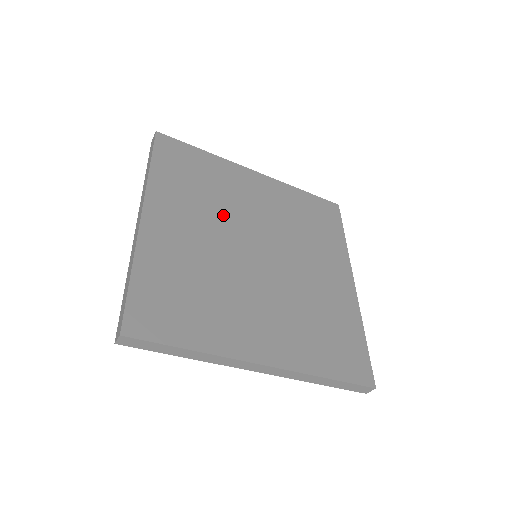
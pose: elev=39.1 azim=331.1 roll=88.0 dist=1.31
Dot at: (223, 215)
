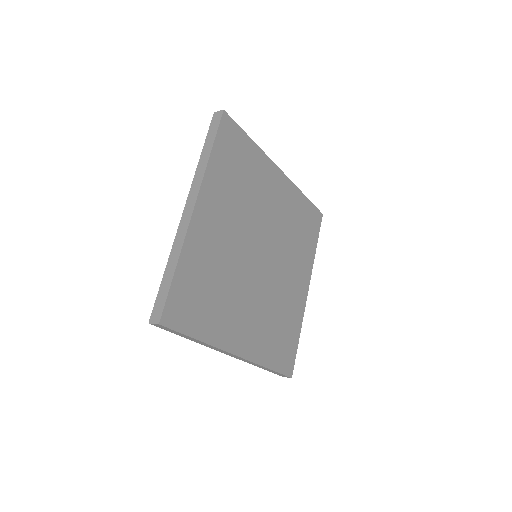
Dot at: (248, 215)
